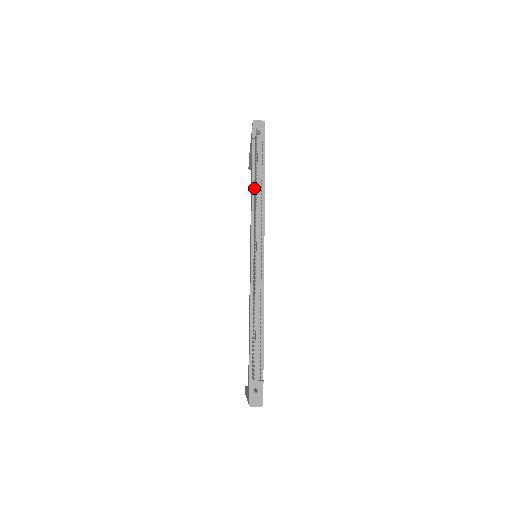
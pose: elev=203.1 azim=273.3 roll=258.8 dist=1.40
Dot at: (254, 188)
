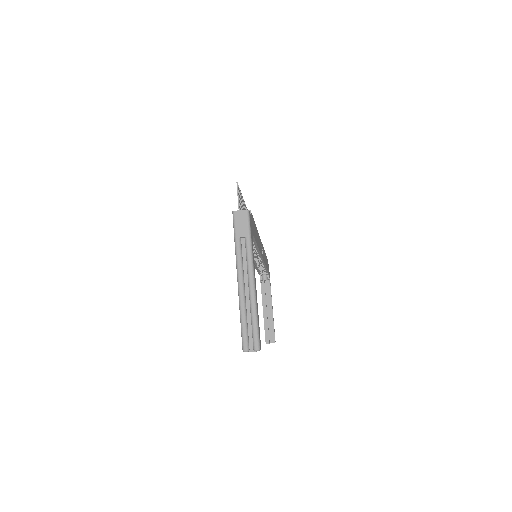
Dot at: occluded
